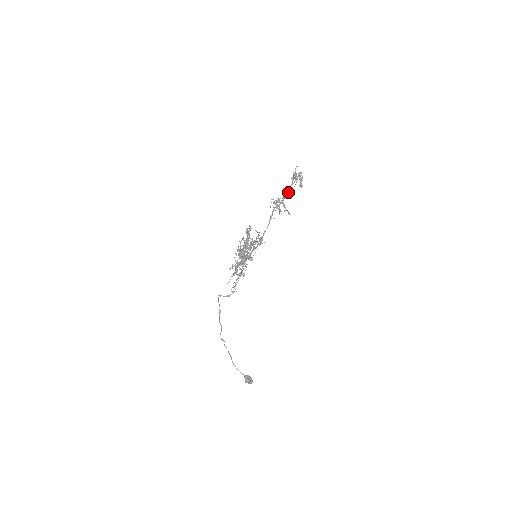
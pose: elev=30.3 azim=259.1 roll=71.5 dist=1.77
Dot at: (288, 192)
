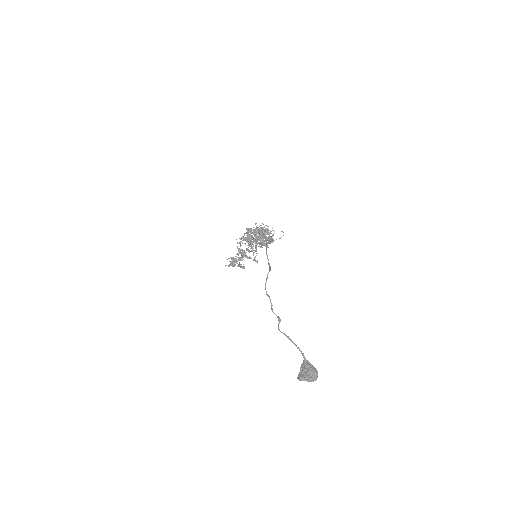
Dot at: occluded
